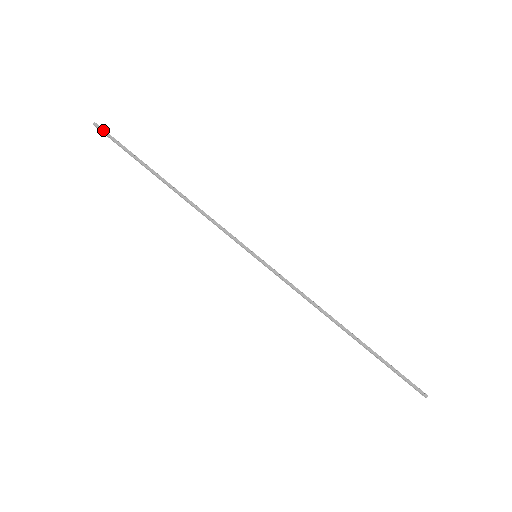
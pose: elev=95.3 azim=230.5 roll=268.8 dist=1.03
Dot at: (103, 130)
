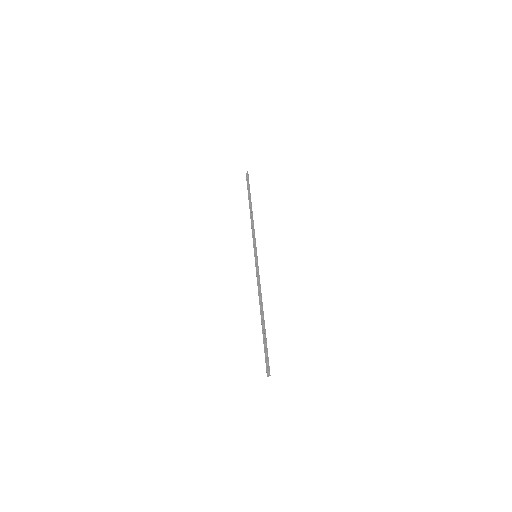
Dot at: (248, 175)
